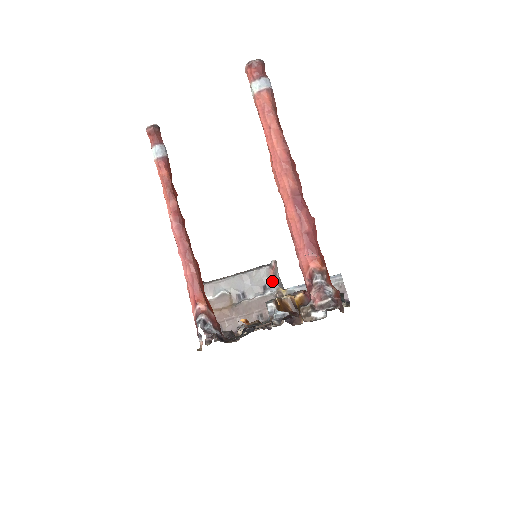
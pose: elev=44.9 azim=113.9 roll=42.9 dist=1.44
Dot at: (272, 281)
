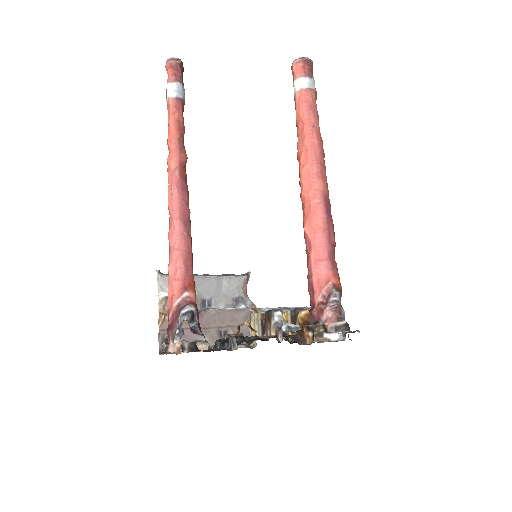
Dot at: (245, 295)
